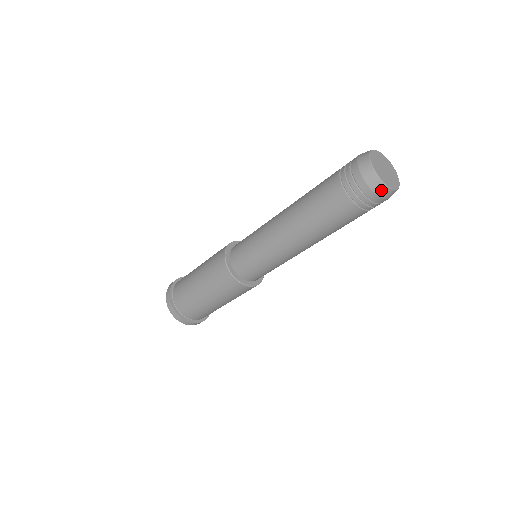
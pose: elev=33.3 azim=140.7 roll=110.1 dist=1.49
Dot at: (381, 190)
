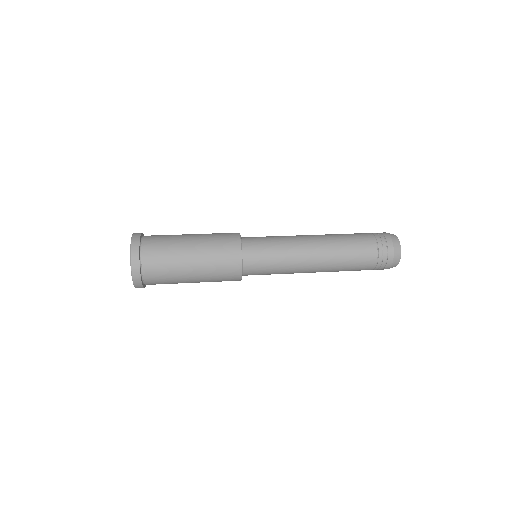
Dot at: (395, 264)
